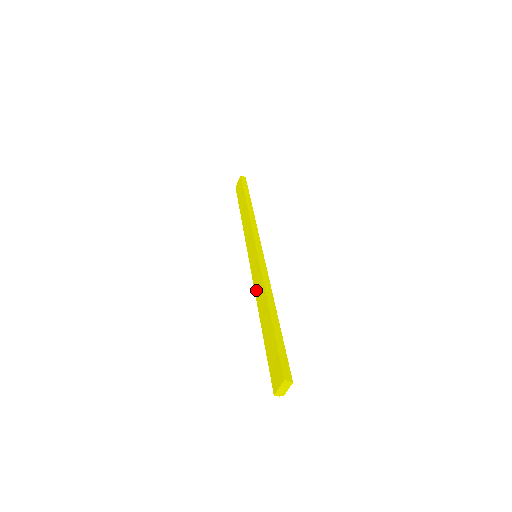
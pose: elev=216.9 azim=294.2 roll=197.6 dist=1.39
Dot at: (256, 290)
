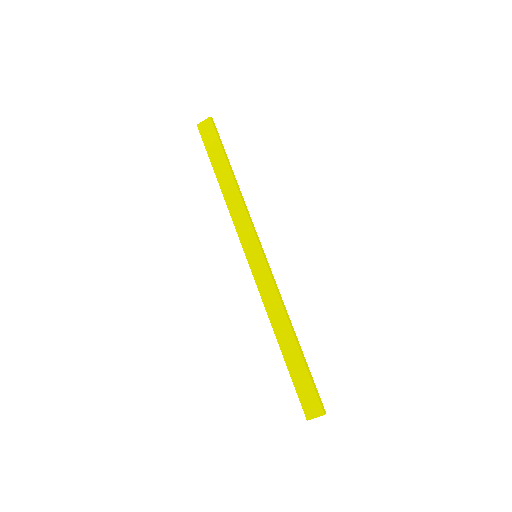
Dot at: (267, 303)
